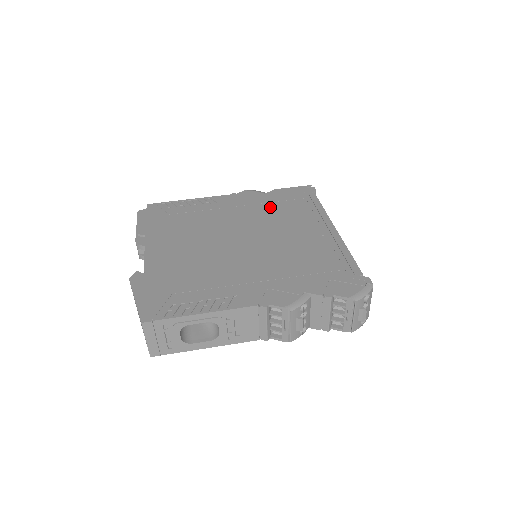
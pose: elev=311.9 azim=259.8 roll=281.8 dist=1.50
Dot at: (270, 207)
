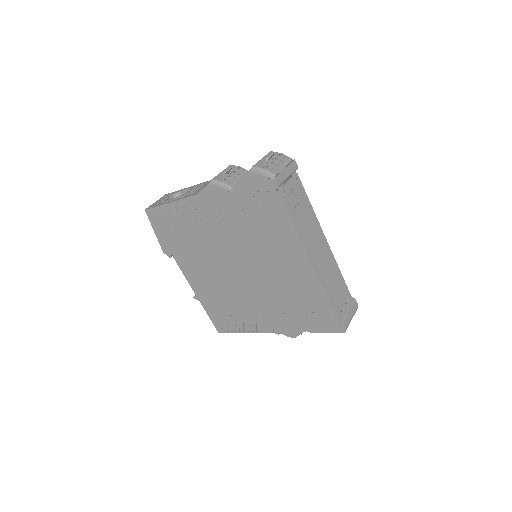
Dot at: occluded
